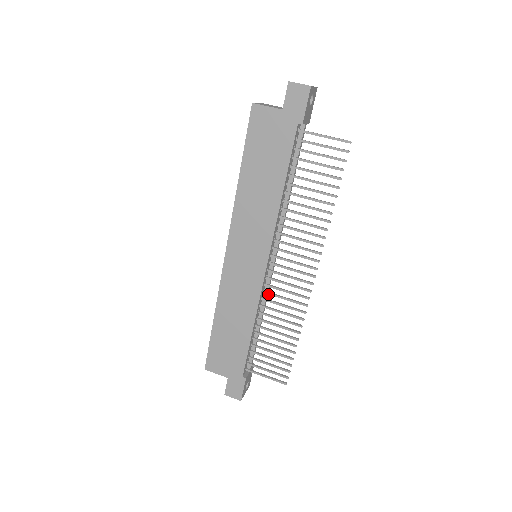
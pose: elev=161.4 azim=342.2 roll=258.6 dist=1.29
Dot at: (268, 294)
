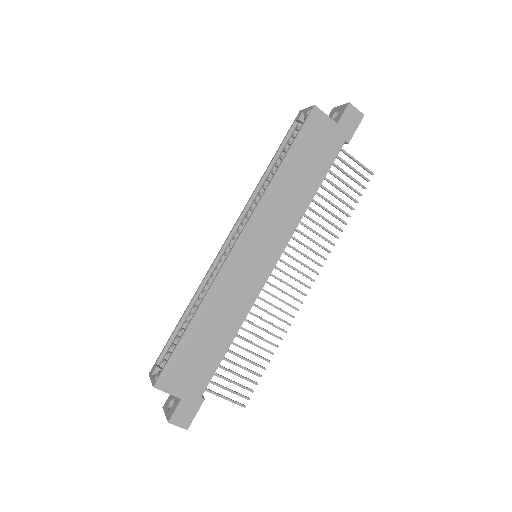
Dot at: (260, 299)
